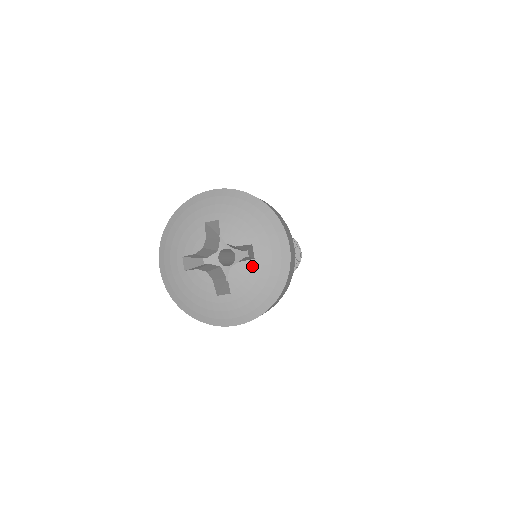
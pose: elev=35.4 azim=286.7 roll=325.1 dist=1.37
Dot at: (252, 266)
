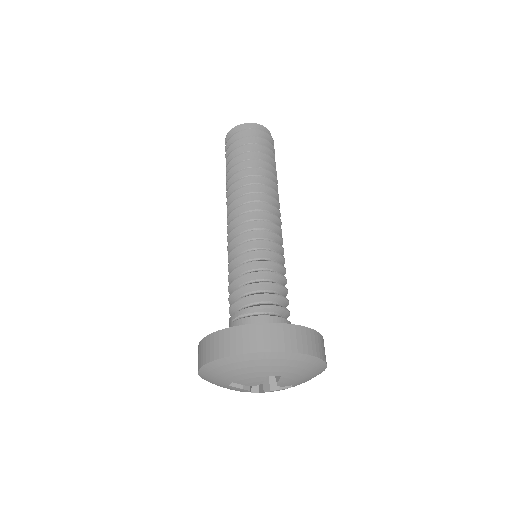
Dot at: occluded
